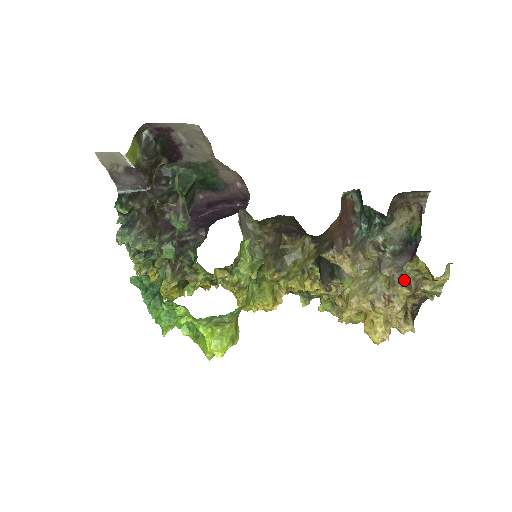
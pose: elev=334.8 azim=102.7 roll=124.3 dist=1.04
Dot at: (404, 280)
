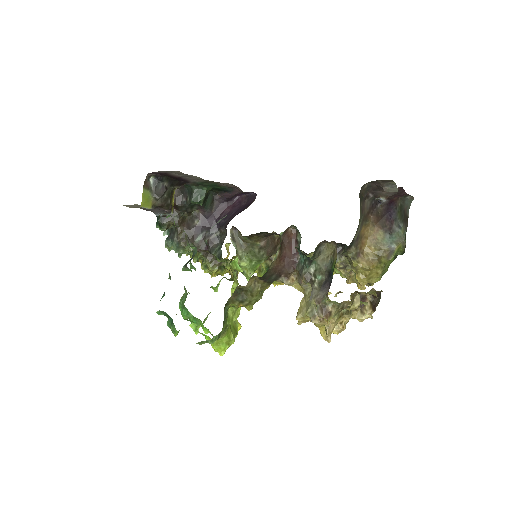
Dot at: (323, 310)
